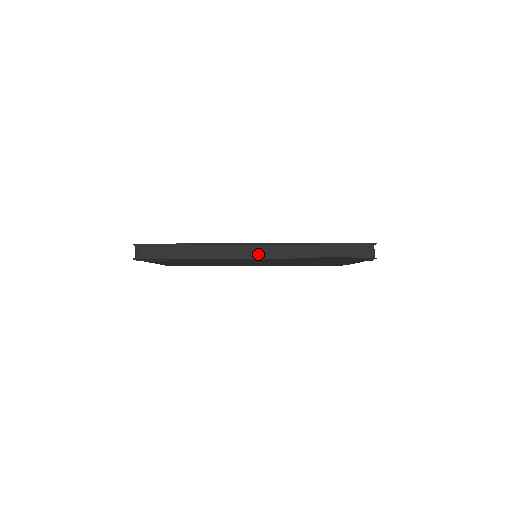
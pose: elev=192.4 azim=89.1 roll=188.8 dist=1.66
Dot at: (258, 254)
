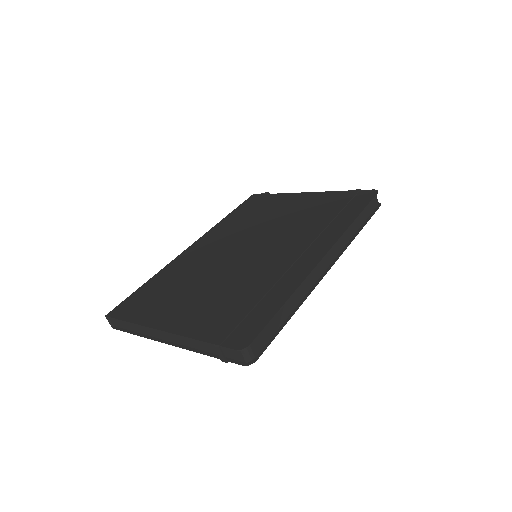
Dot at: (328, 262)
